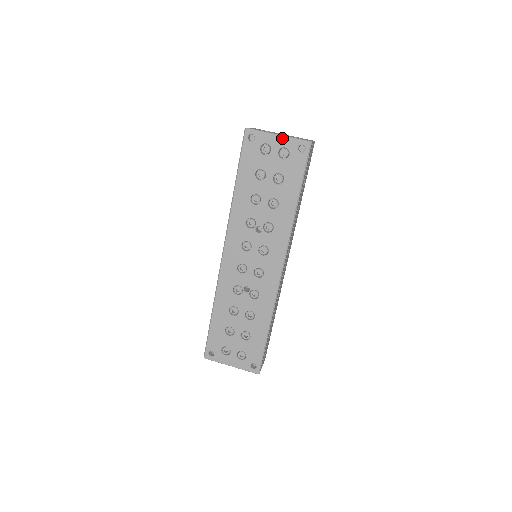
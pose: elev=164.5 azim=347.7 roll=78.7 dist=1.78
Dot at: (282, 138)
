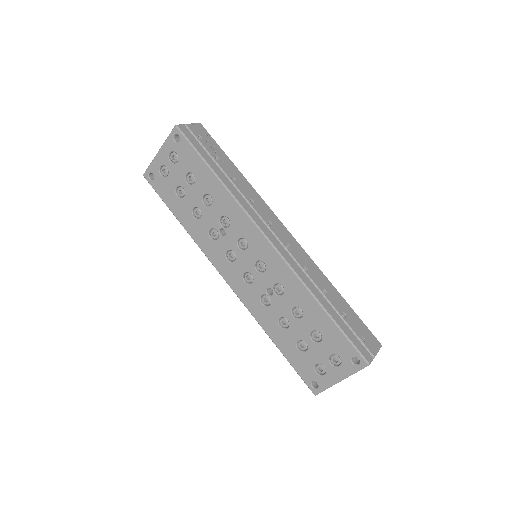
Dot at: (162, 150)
